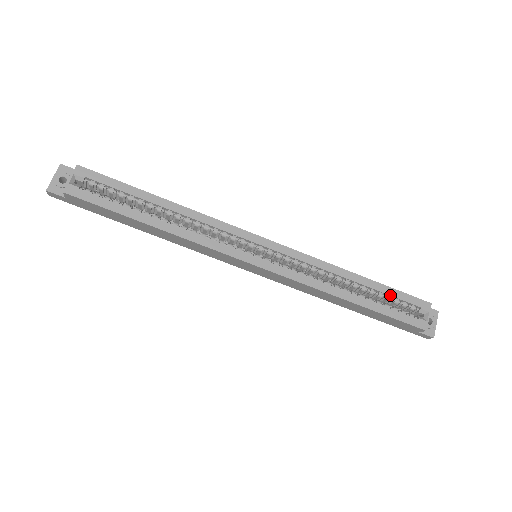
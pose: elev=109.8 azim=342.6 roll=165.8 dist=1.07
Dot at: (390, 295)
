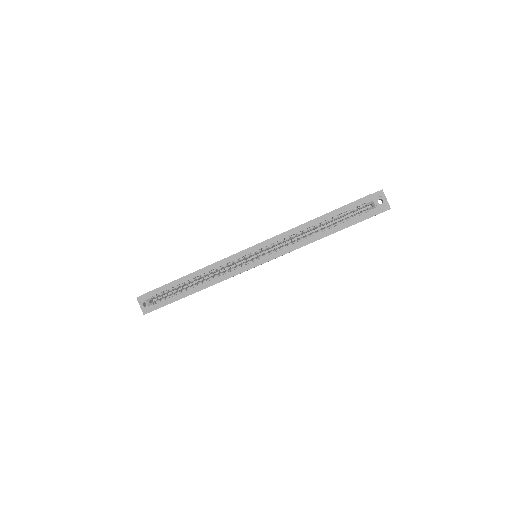
Dot at: (341, 213)
